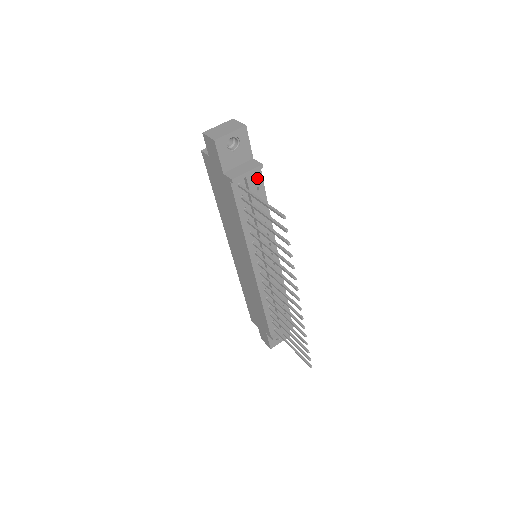
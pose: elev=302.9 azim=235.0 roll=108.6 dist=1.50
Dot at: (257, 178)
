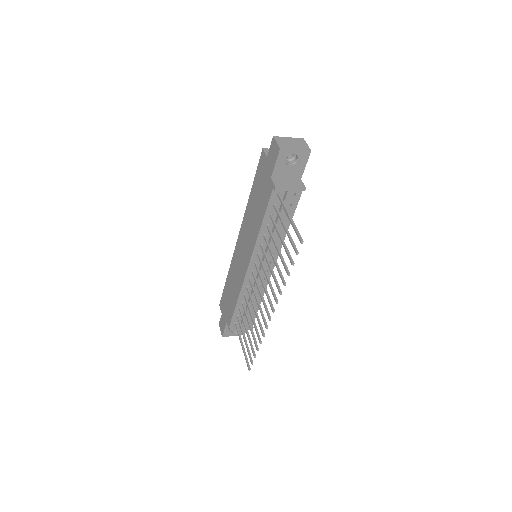
Dot at: (295, 196)
